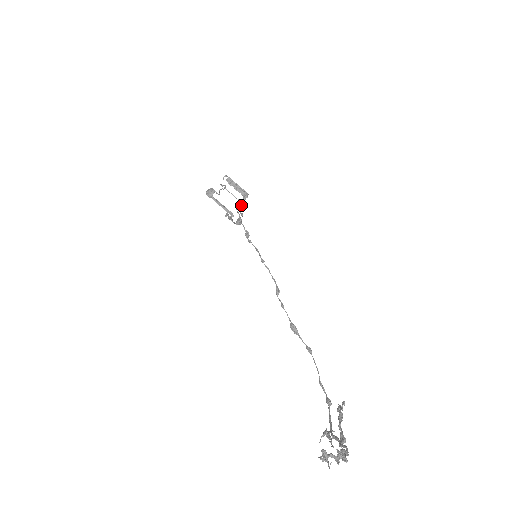
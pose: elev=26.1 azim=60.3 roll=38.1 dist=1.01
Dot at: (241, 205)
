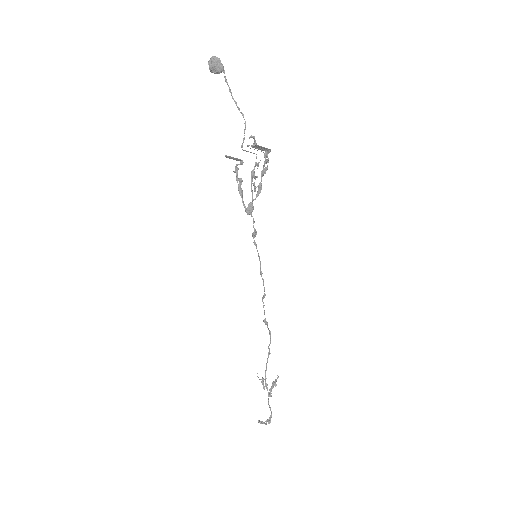
Dot at: (258, 187)
